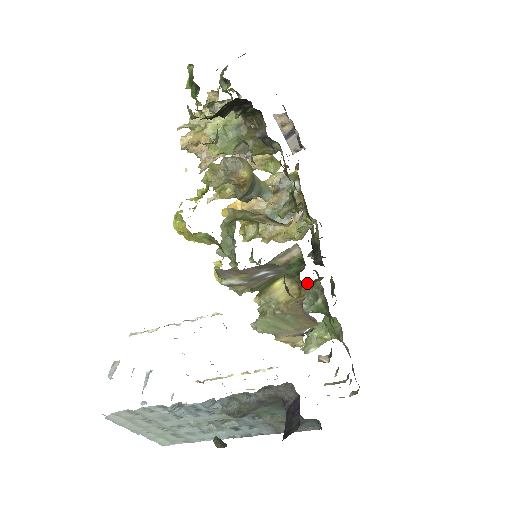
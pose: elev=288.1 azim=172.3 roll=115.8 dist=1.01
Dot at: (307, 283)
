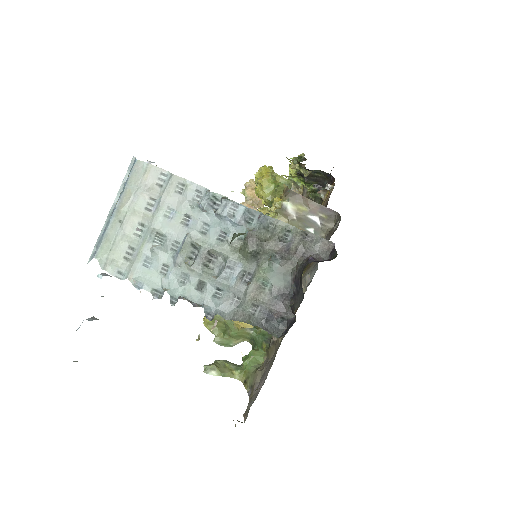
Dot at: occluded
